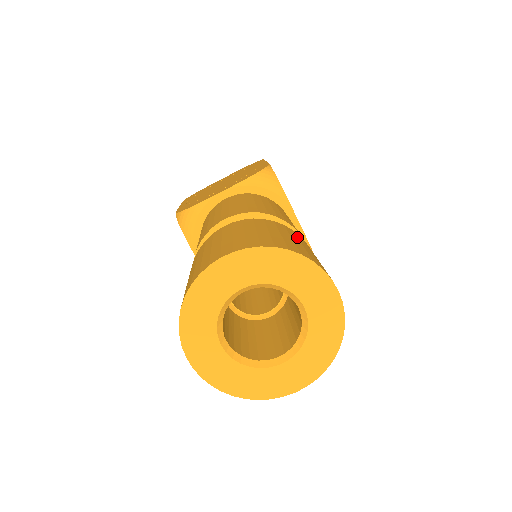
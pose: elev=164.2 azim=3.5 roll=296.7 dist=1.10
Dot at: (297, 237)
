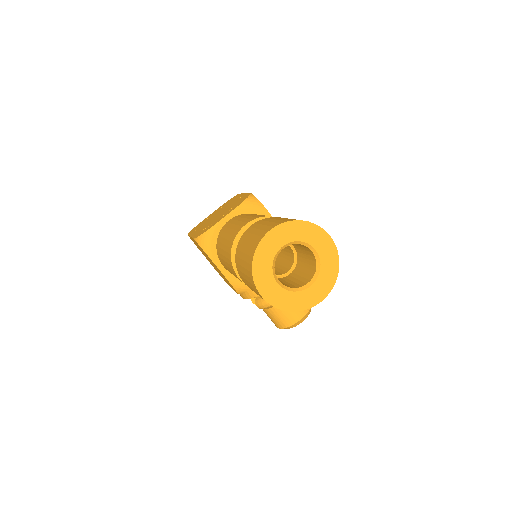
Dot at: occluded
